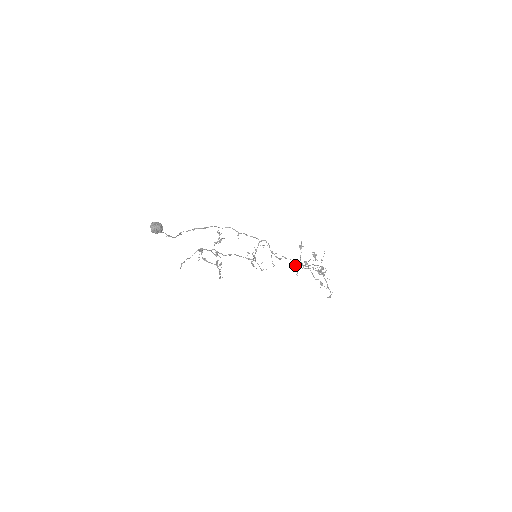
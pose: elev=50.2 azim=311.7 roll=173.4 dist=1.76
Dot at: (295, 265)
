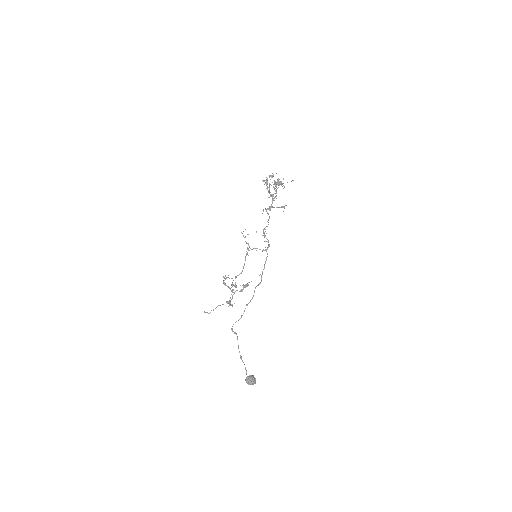
Dot at: occluded
